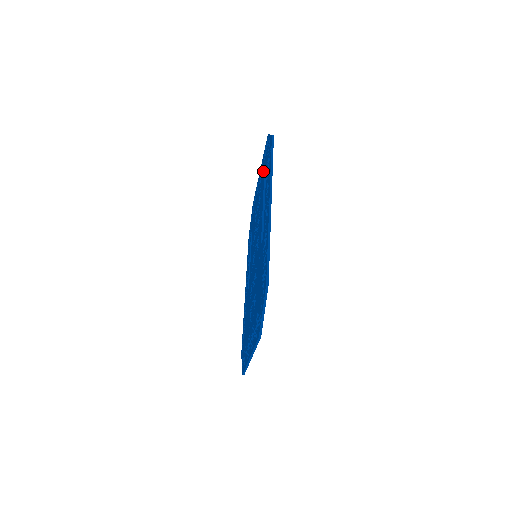
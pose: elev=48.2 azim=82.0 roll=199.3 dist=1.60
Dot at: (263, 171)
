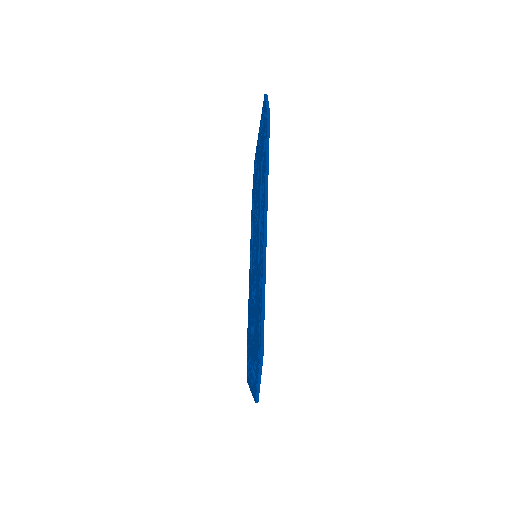
Dot at: occluded
